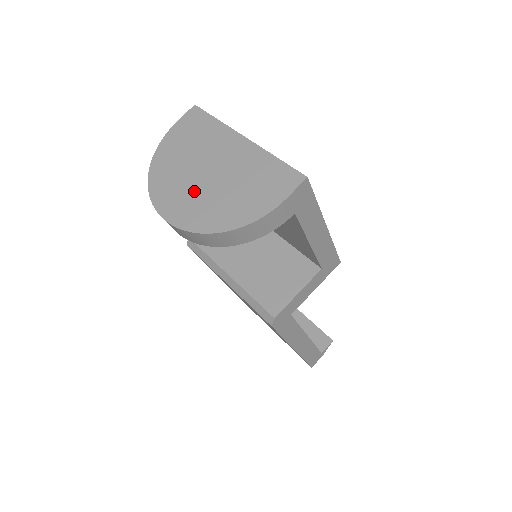
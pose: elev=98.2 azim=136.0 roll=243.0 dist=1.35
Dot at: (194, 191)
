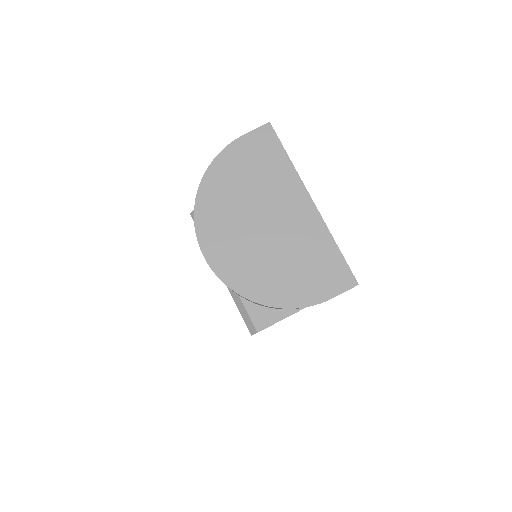
Dot at: (244, 241)
